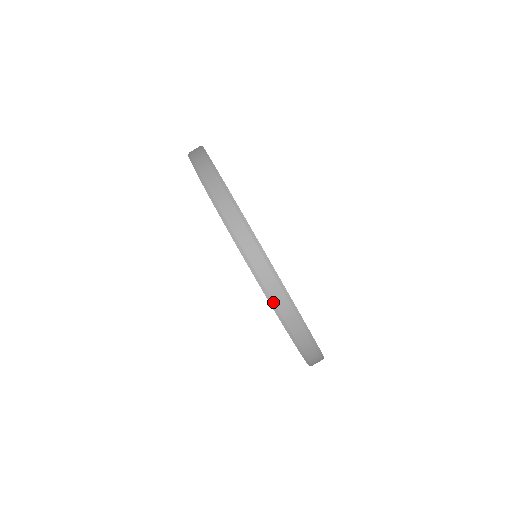
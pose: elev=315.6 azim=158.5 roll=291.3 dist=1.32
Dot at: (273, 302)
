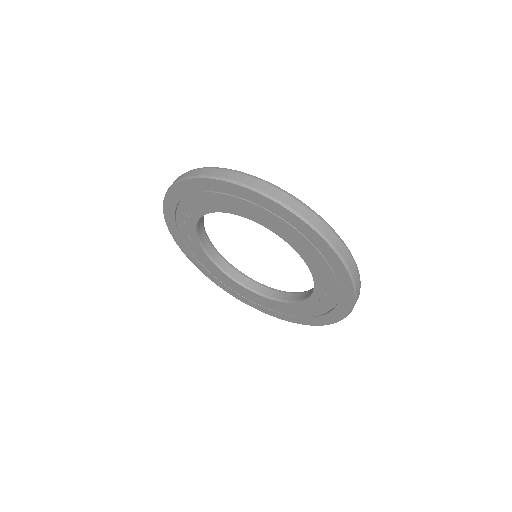
Dot at: (350, 271)
